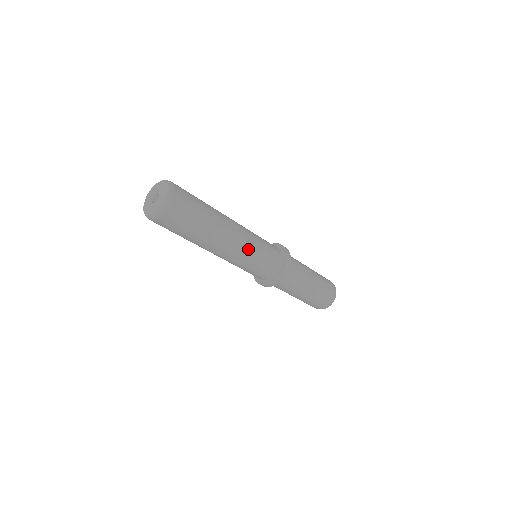
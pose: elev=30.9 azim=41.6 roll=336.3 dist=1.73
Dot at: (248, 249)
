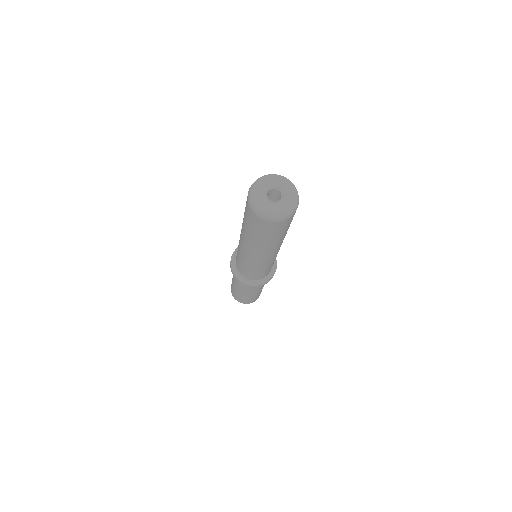
Dot at: (270, 262)
